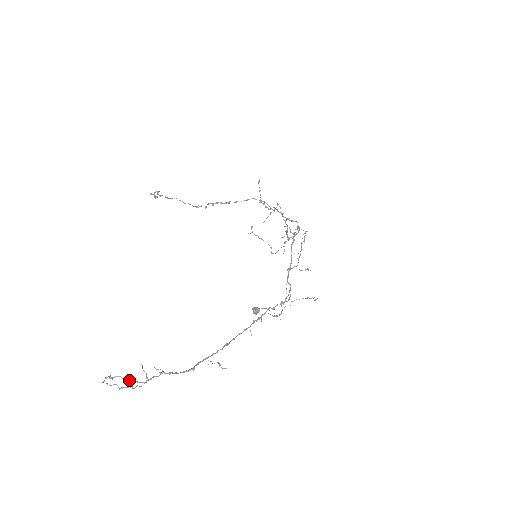
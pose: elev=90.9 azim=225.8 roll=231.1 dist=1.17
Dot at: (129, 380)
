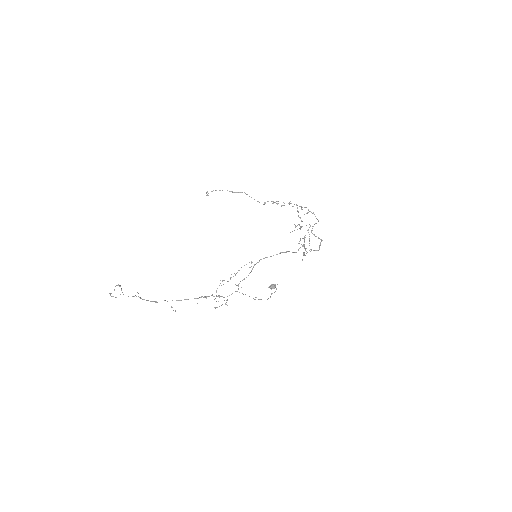
Dot at: occluded
